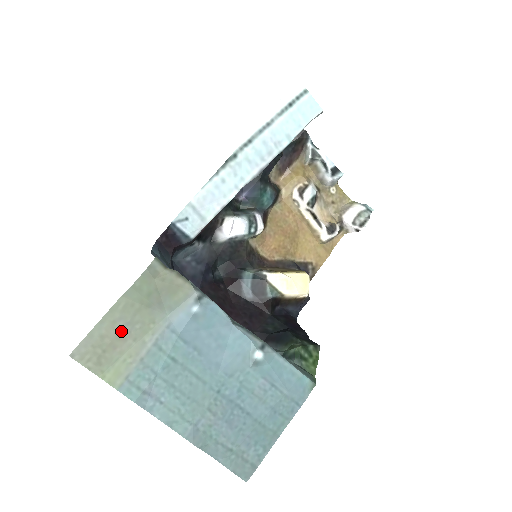
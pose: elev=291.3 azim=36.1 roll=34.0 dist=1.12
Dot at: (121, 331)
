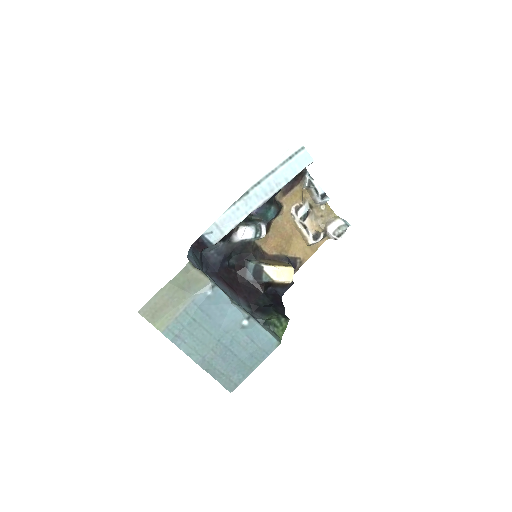
Dot at: (166, 301)
